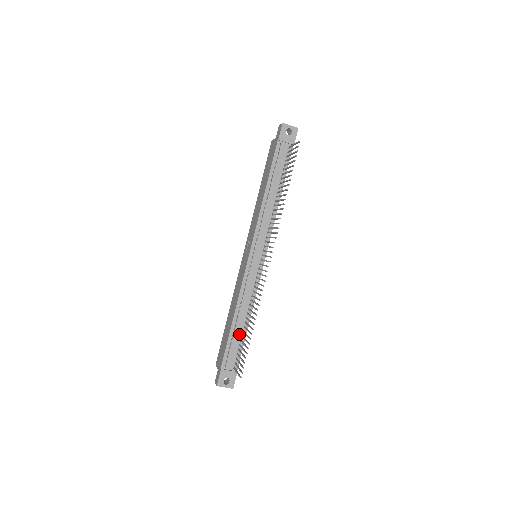
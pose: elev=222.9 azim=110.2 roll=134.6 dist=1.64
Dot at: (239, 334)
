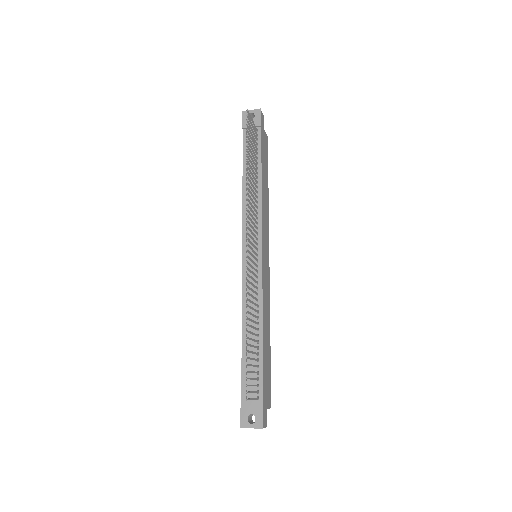
Dot at: occluded
